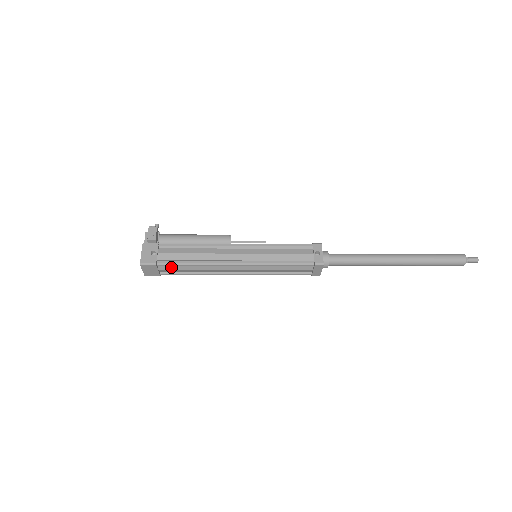
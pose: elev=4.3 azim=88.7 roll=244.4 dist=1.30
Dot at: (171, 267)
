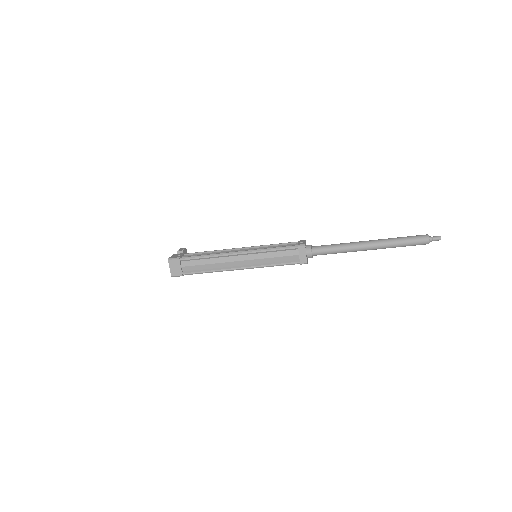
Dot at: (190, 263)
